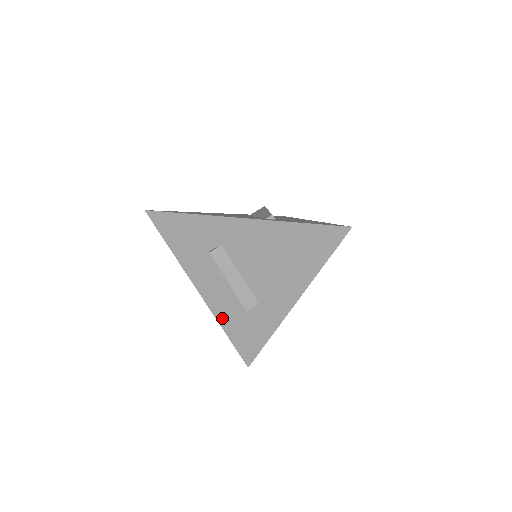
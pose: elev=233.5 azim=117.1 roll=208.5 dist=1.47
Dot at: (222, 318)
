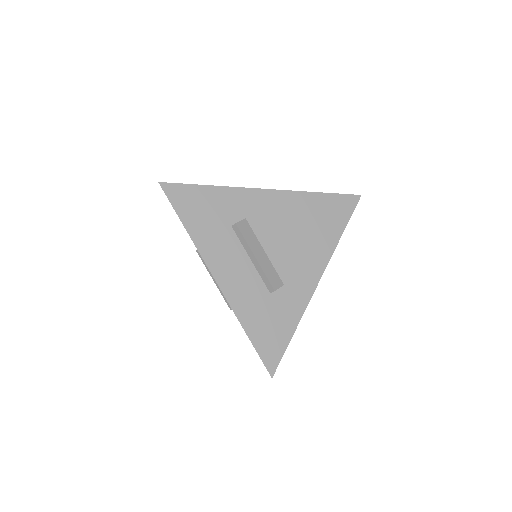
Dot at: (242, 311)
